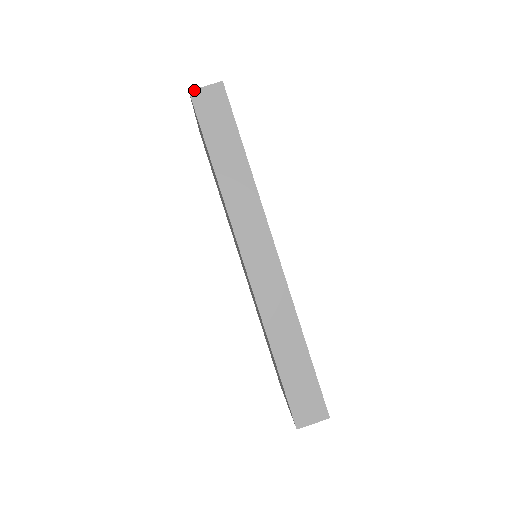
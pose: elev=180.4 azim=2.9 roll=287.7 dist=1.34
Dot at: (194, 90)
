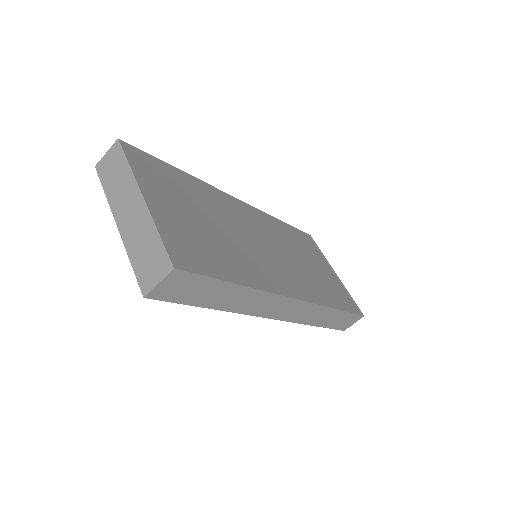
Dot at: (149, 294)
